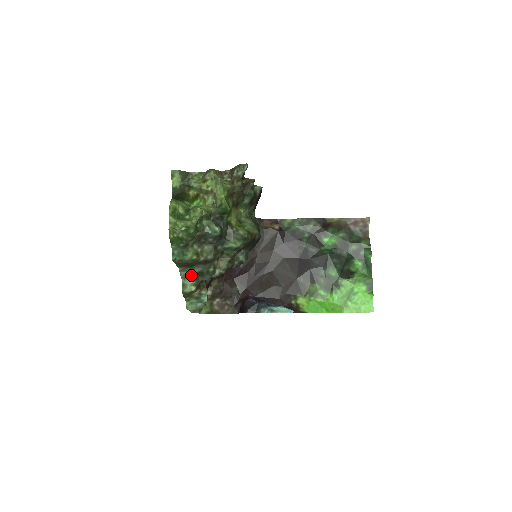
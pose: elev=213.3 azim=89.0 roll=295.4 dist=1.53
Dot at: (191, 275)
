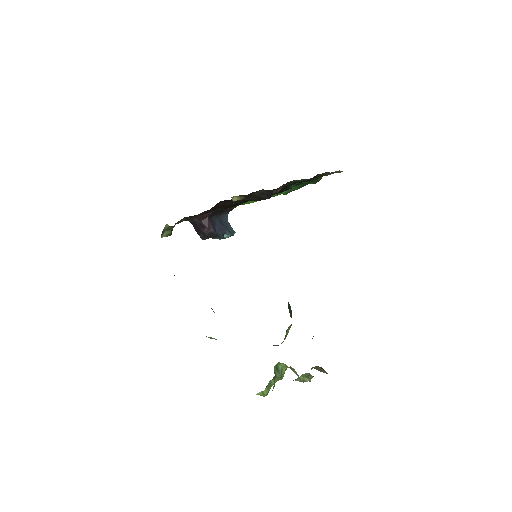
Dot at: occluded
